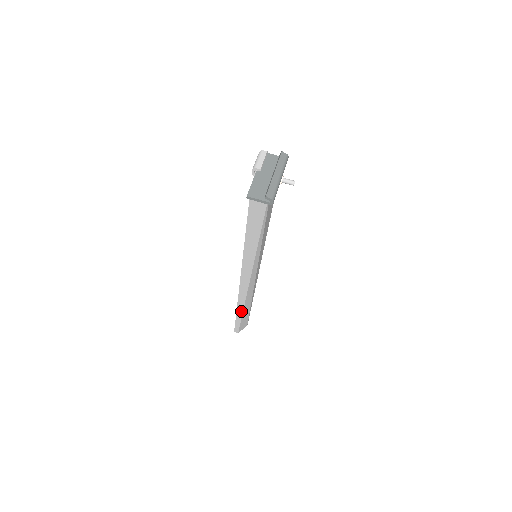
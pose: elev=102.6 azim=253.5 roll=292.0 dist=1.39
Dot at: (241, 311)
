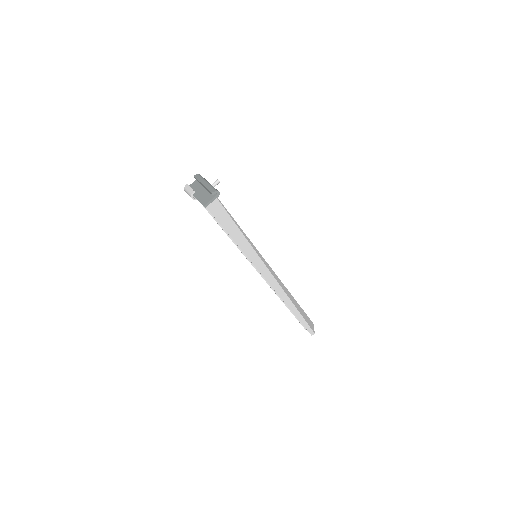
Dot at: (295, 309)
